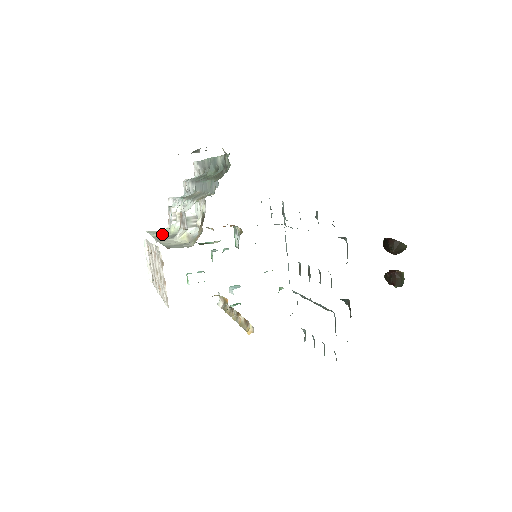
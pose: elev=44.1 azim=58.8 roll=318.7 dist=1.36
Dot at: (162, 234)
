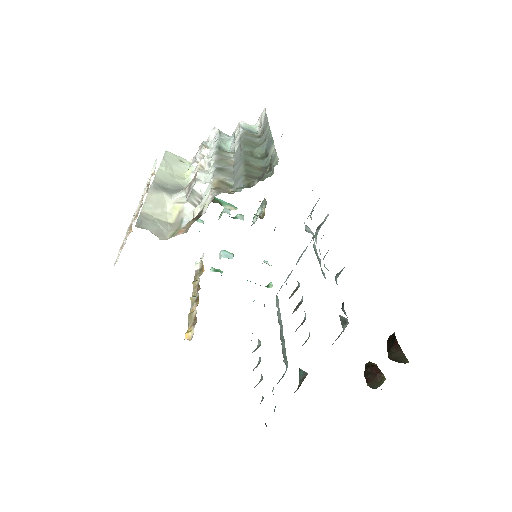
Dot at: (173, 171)
